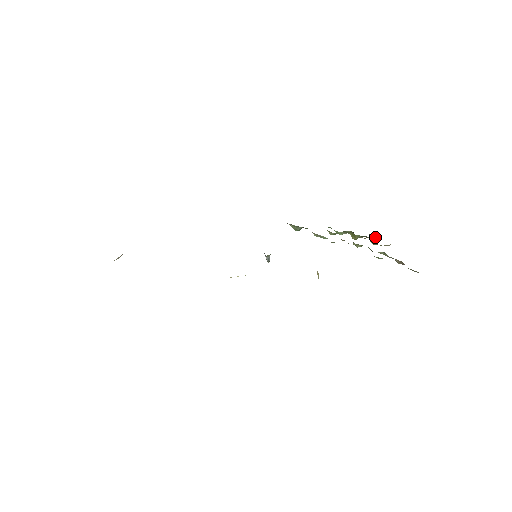
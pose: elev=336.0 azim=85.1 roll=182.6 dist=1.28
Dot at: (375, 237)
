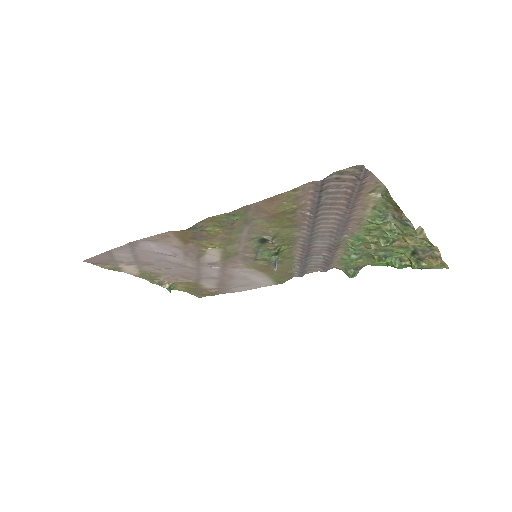
Dot at: (438, 256)
